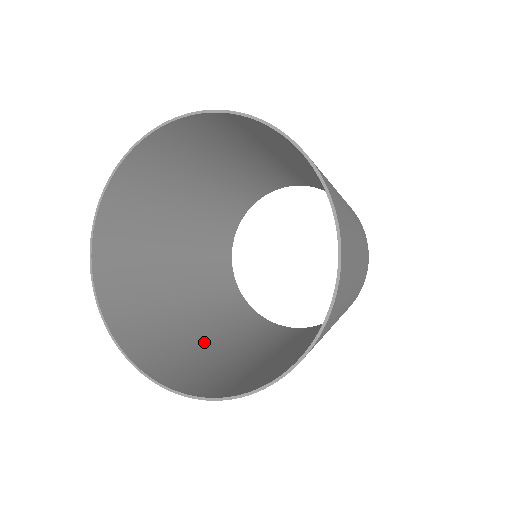
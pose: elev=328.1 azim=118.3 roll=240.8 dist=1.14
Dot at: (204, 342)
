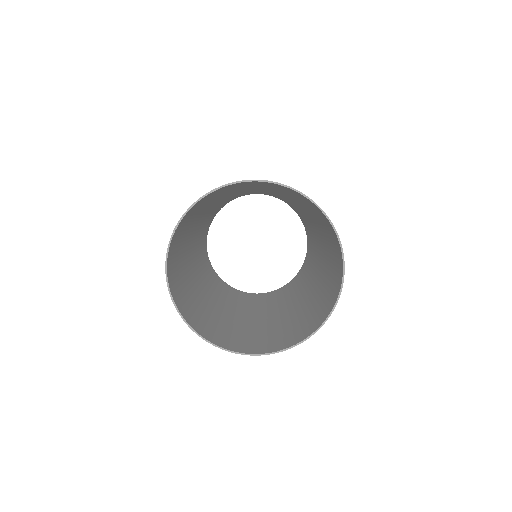
Dot at: (232, 320)
